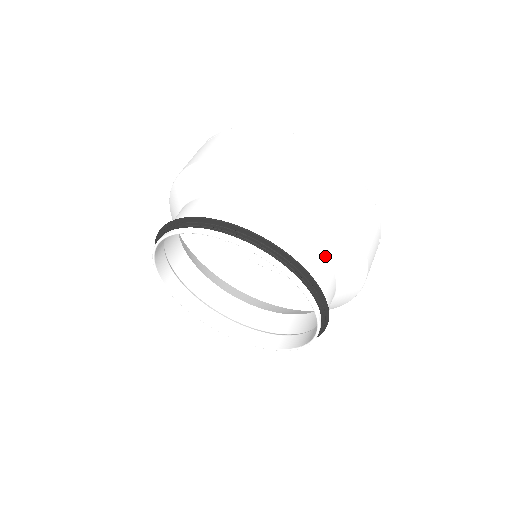
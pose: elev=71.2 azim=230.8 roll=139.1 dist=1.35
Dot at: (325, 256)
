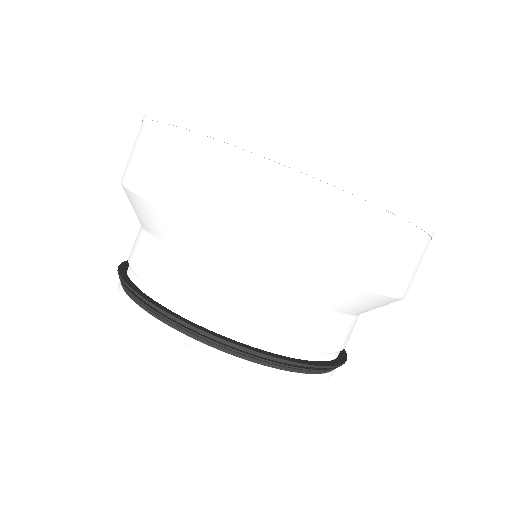
Dot at: (323, 313)
